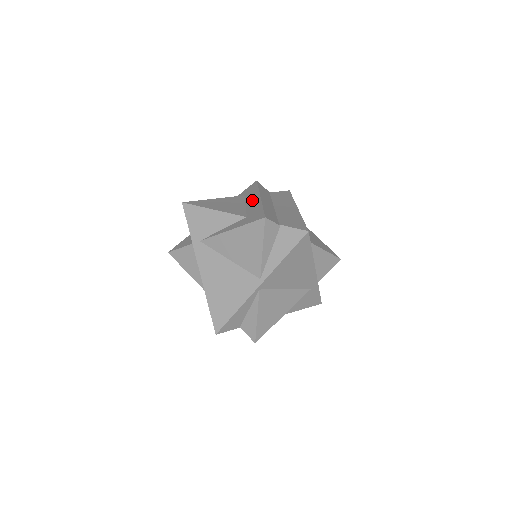
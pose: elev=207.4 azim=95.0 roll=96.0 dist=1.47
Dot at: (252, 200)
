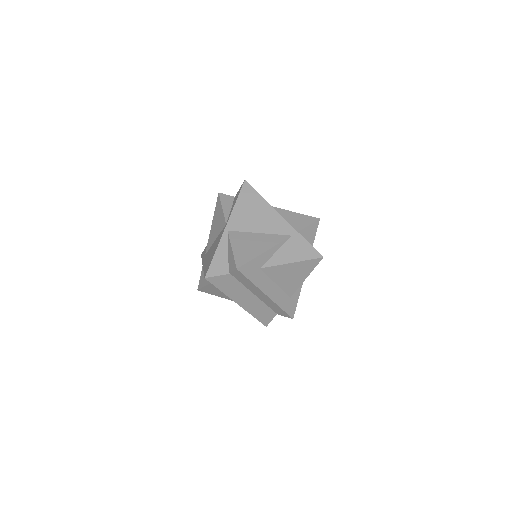
Dot at: occluded
